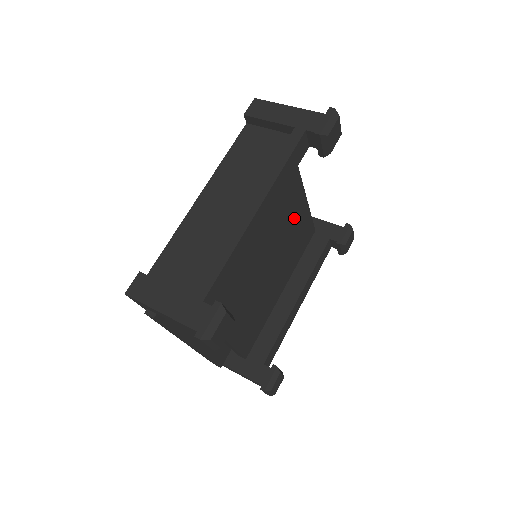
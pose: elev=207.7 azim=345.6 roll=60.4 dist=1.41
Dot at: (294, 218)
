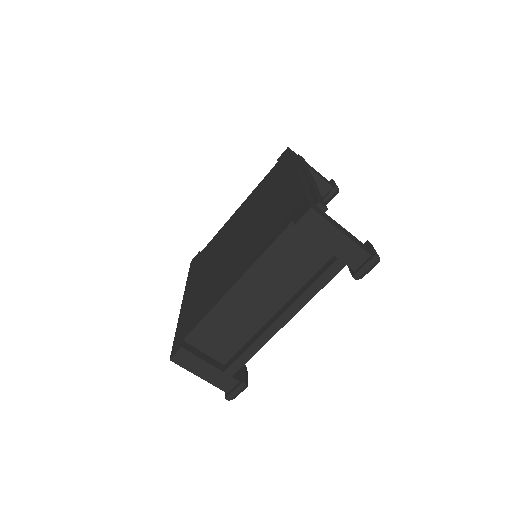
Dot at: occluded
